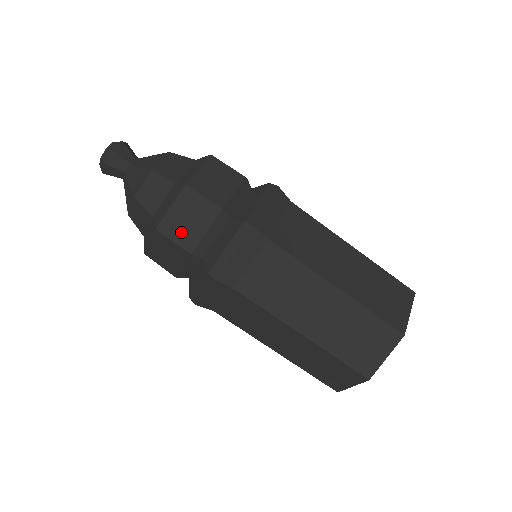
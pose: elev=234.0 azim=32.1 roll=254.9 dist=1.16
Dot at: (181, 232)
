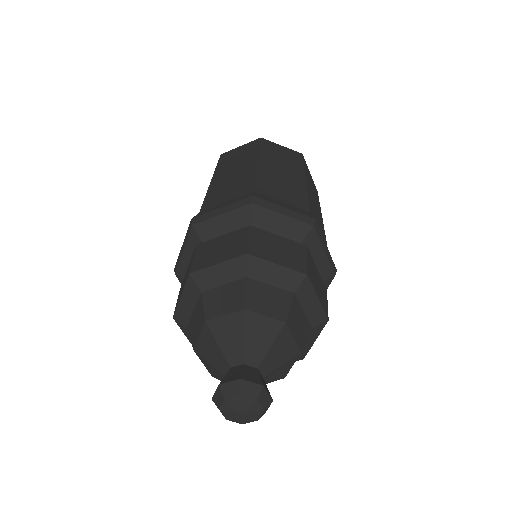
Dot at: occluded
